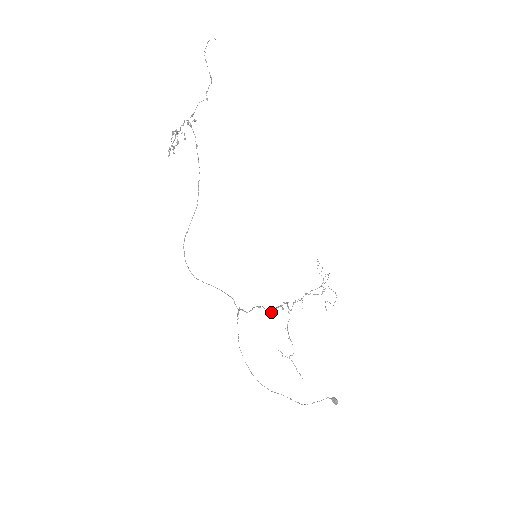
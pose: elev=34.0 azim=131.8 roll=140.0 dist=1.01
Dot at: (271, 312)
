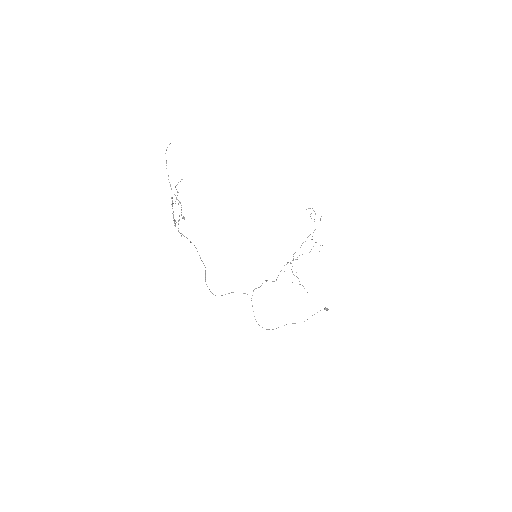
Dot at: occluded
